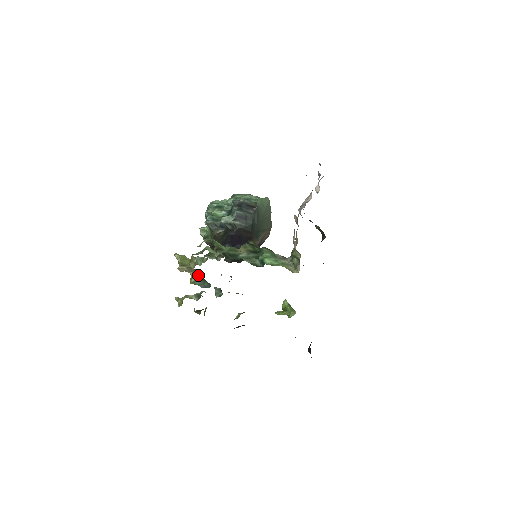
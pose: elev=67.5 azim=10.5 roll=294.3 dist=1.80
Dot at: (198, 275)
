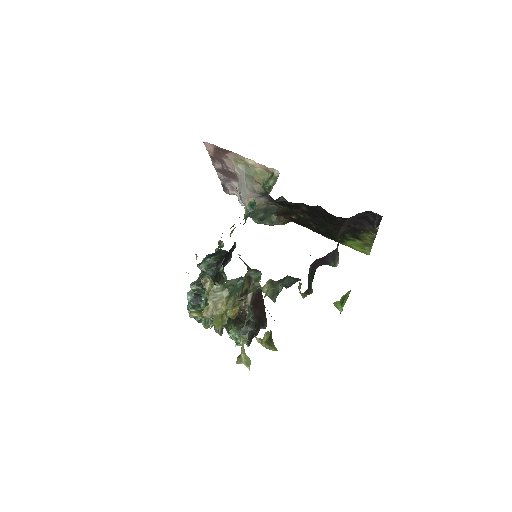
Dot at: (226, 296)
